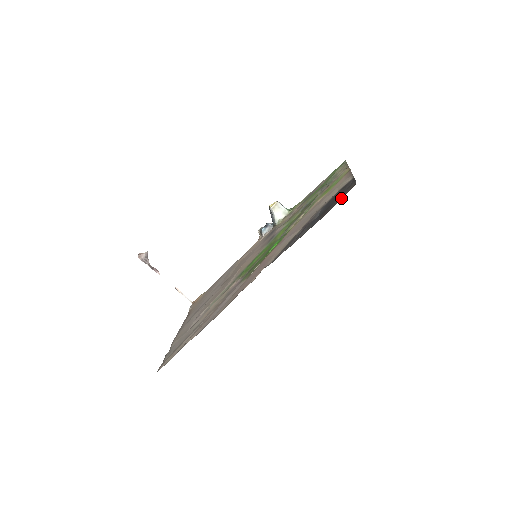
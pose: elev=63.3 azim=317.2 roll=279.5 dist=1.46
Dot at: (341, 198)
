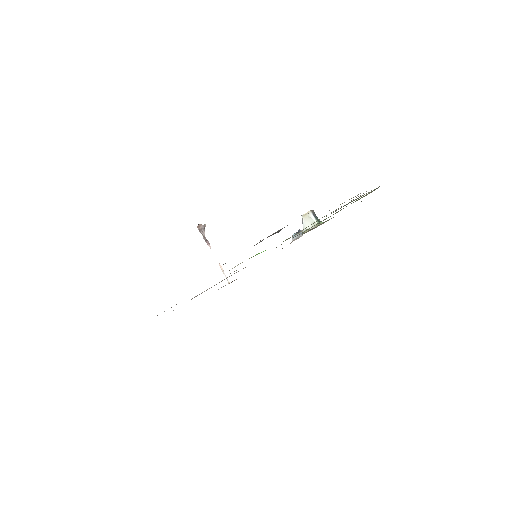
Dot at: occluded
